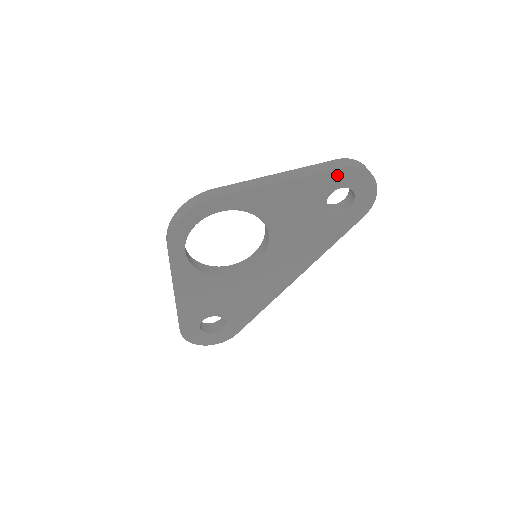
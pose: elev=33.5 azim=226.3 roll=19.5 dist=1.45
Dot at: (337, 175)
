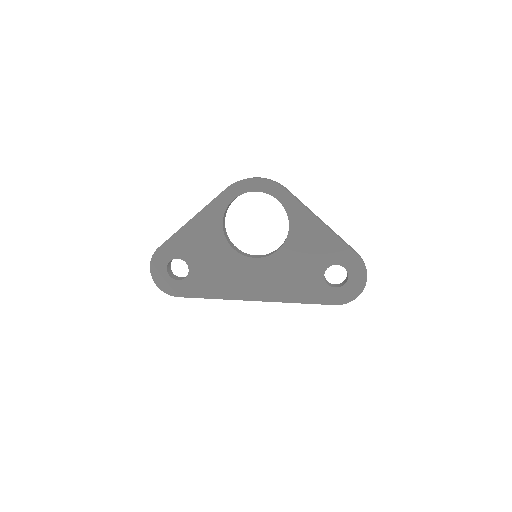
Dot at: (351, 257)
